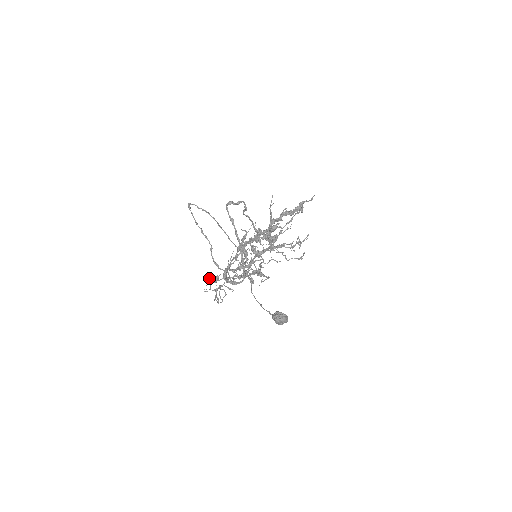
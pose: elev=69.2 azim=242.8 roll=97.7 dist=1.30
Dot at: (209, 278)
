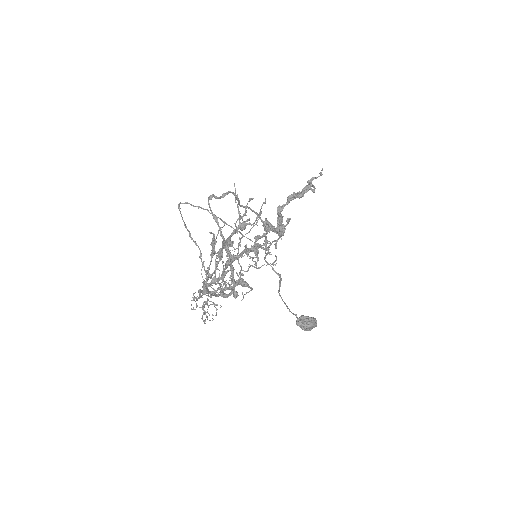
Dot at: occluded
